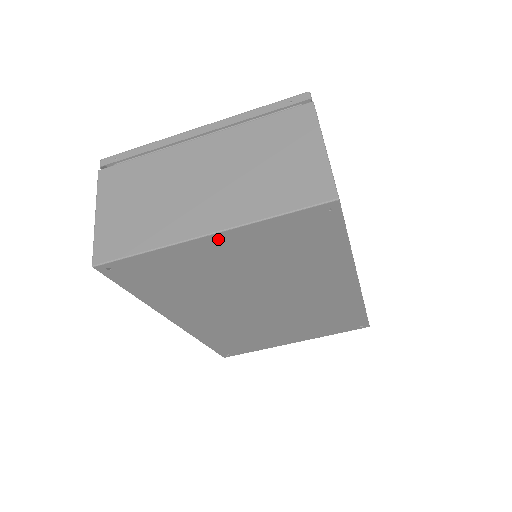
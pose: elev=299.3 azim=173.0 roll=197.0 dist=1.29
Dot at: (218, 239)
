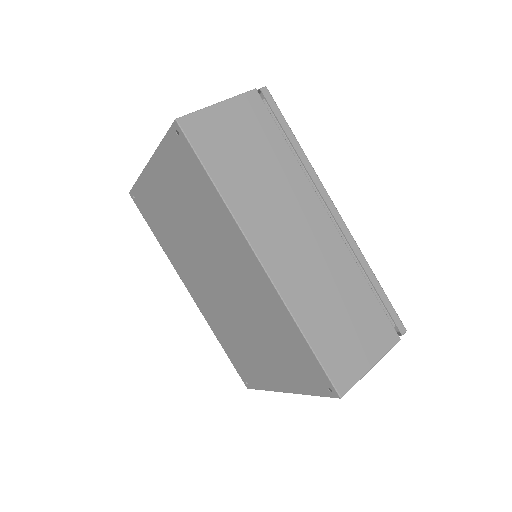
Dot at: (153, 168)
